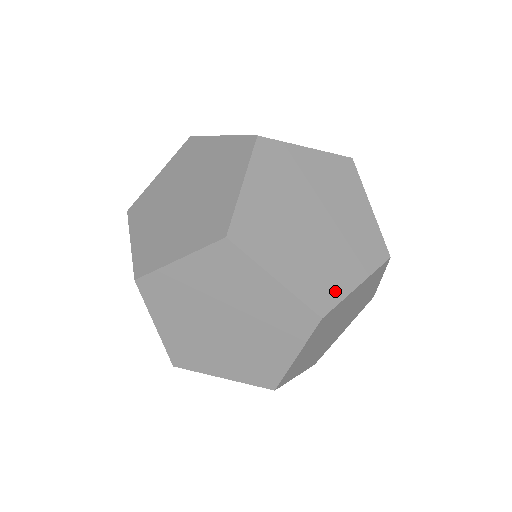
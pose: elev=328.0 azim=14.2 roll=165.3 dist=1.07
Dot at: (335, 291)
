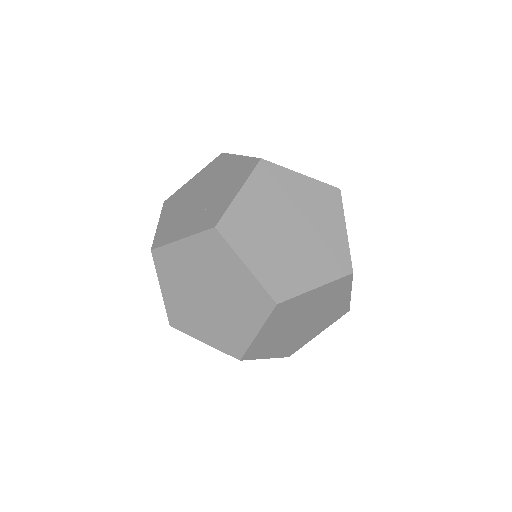
Dot at: (342, 250)
